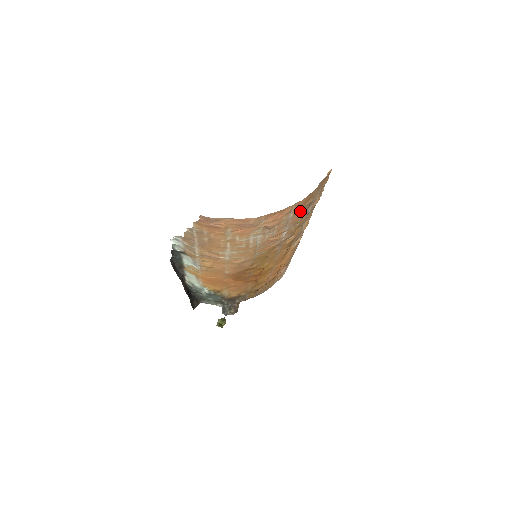
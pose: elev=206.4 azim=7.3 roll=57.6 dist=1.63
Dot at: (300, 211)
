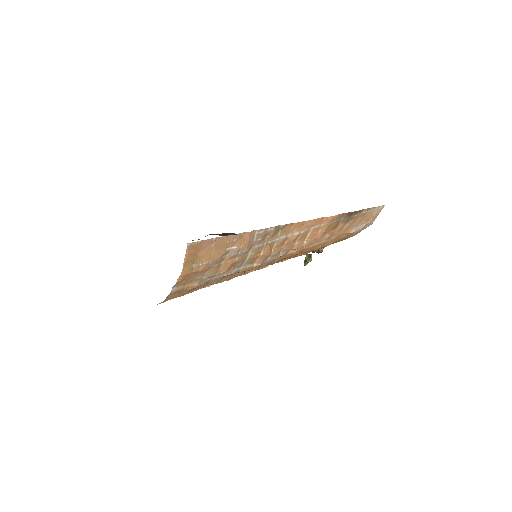
Dot at: occluded
